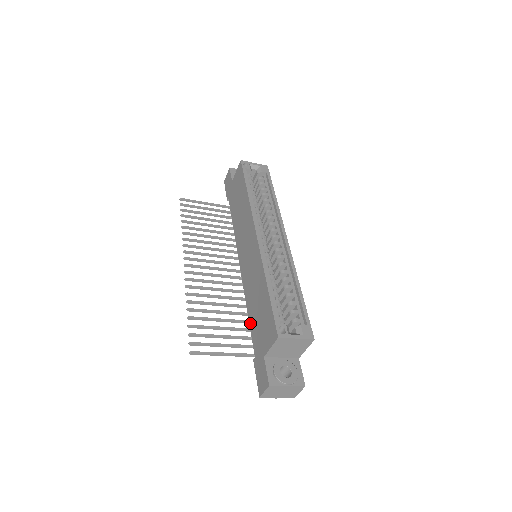
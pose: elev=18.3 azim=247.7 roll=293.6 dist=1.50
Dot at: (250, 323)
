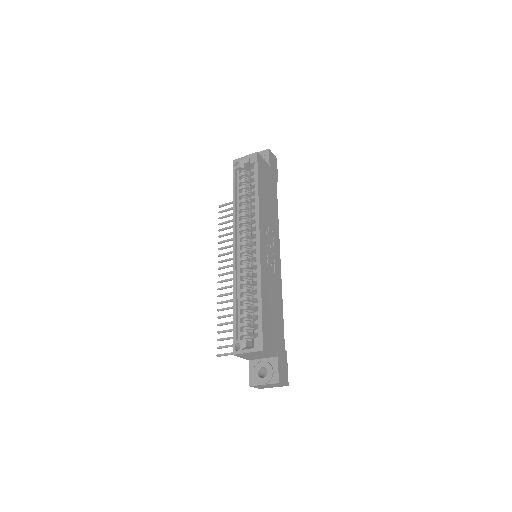
Dot at: occluded
